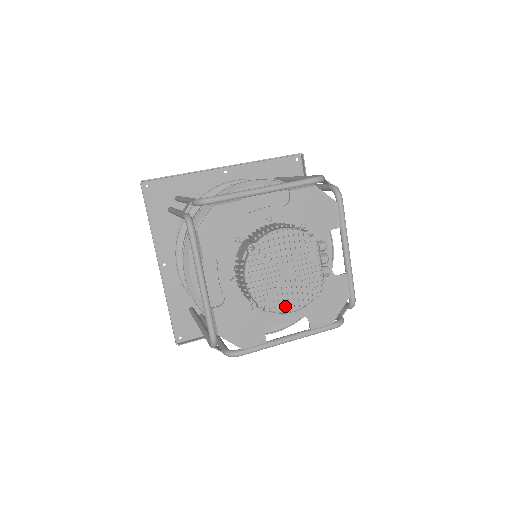
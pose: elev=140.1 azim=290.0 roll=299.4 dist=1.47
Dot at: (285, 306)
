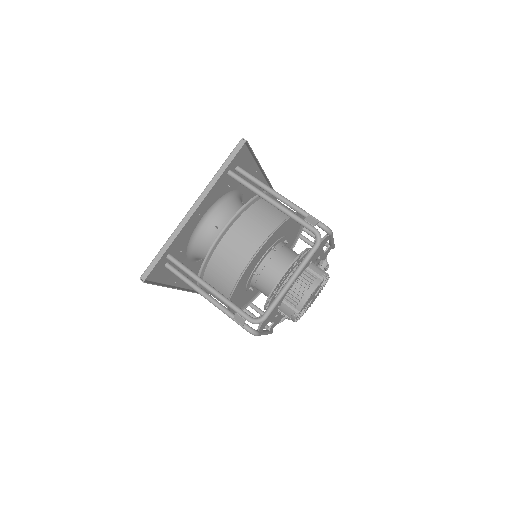
Dot at: occluded
